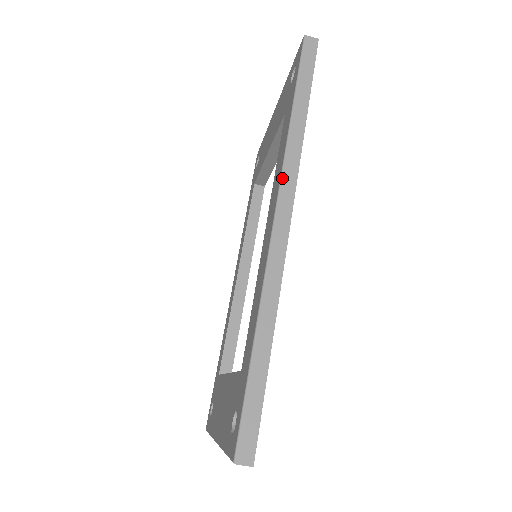
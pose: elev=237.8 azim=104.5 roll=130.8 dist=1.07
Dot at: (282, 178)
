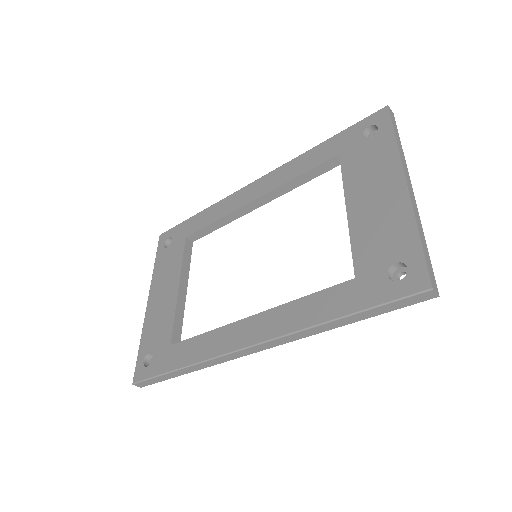
Dot at: (277, 339)
